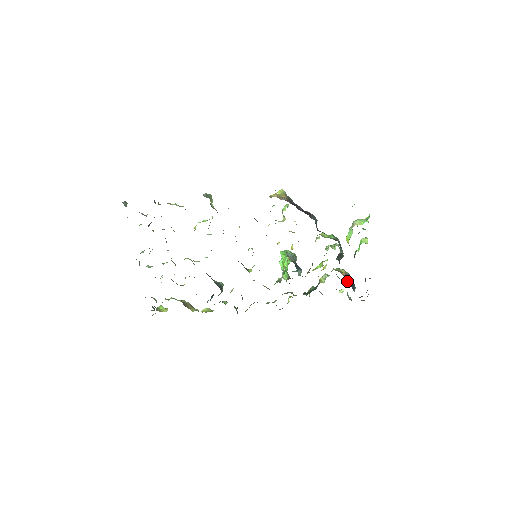
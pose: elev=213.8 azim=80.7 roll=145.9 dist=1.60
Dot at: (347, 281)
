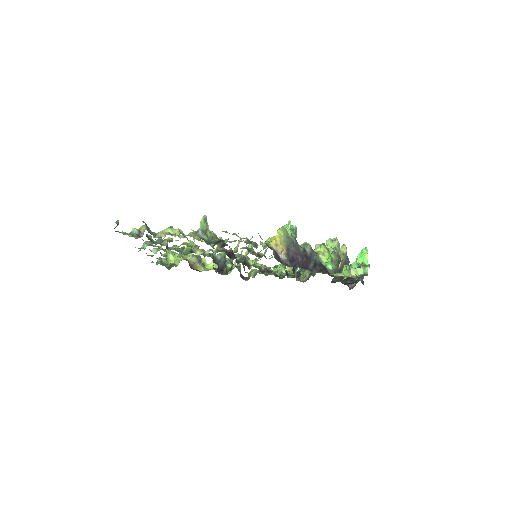
Dot at: occluded
